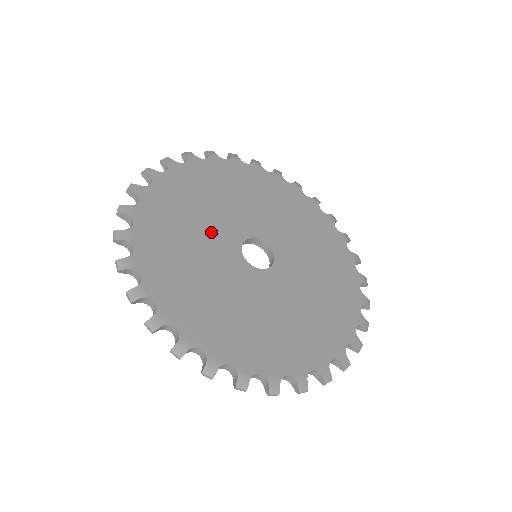
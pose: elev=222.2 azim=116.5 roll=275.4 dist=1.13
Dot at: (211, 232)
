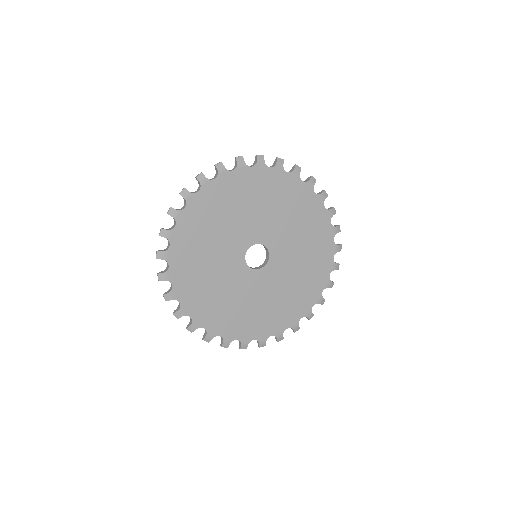
Dot at: (234, 230)
